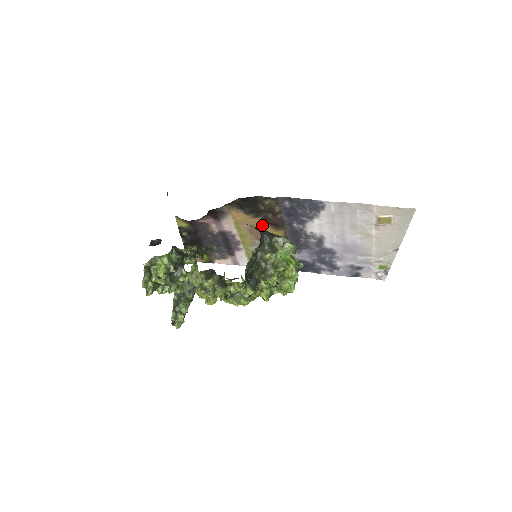
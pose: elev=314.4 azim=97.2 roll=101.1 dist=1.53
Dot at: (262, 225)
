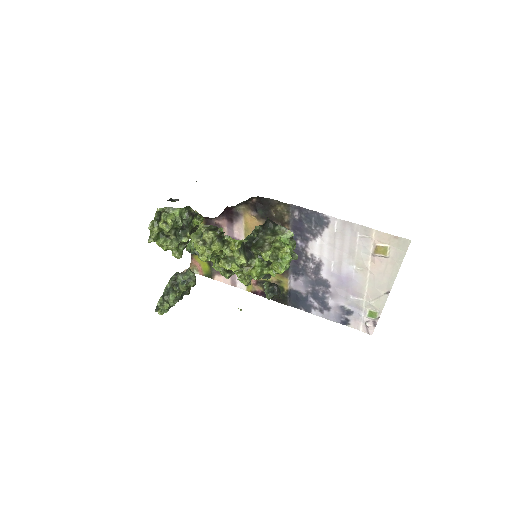
Dot at: occluded
